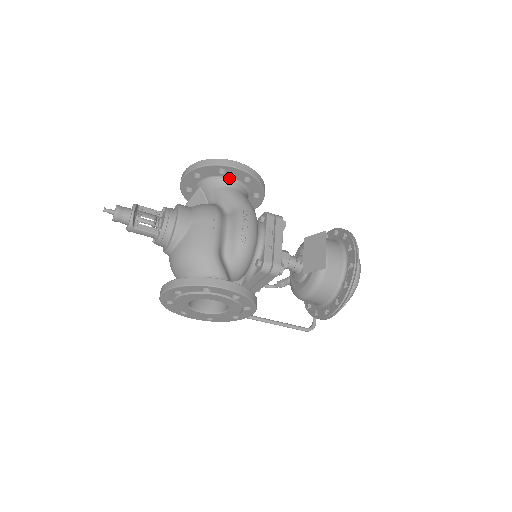
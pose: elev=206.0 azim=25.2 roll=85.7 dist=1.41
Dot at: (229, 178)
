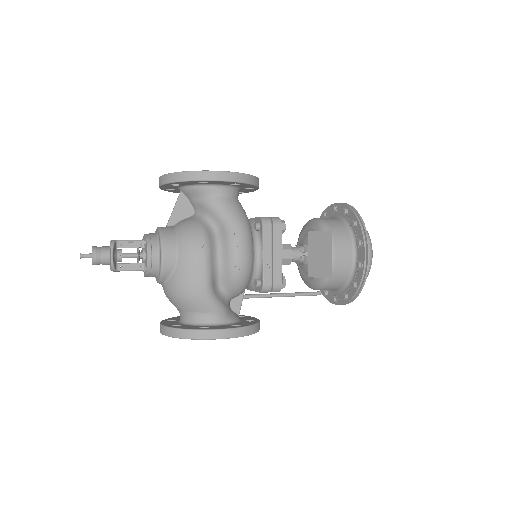
Dot at: (213, 185)
